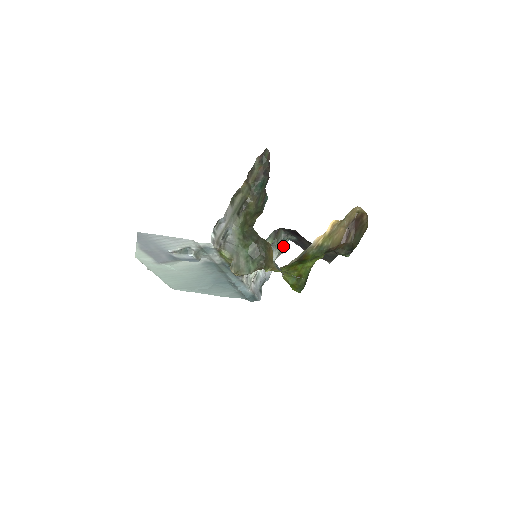
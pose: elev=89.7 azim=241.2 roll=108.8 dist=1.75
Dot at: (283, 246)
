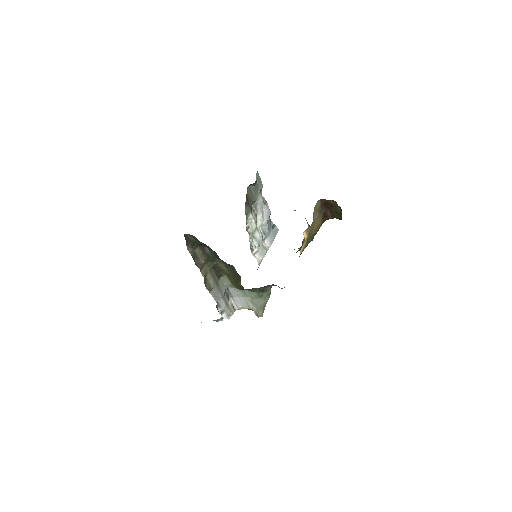
Dot at: (258, 184)
